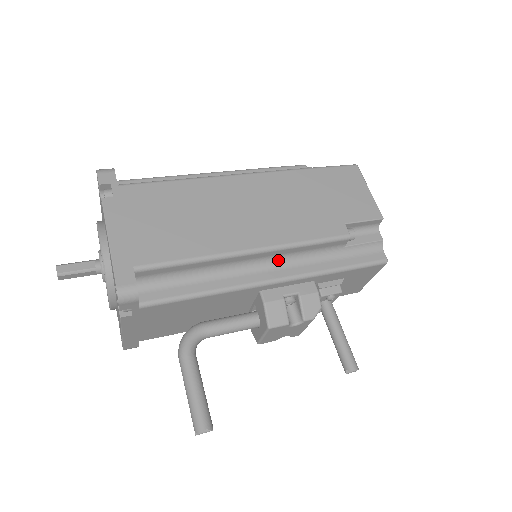
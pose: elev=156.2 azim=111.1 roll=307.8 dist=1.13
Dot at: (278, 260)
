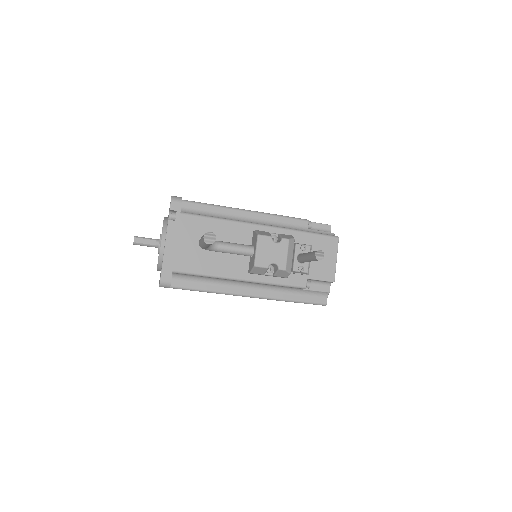
Dot at: (265, 224)
